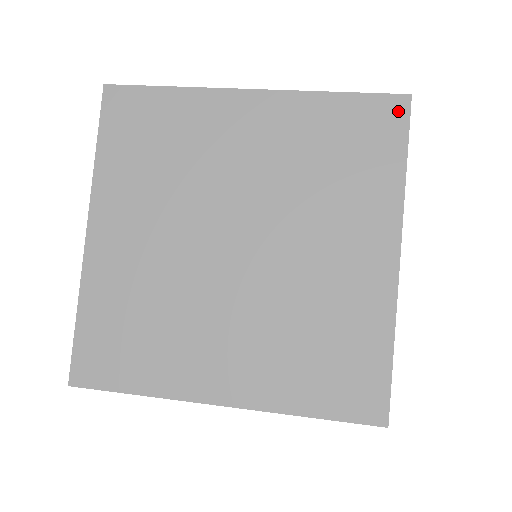
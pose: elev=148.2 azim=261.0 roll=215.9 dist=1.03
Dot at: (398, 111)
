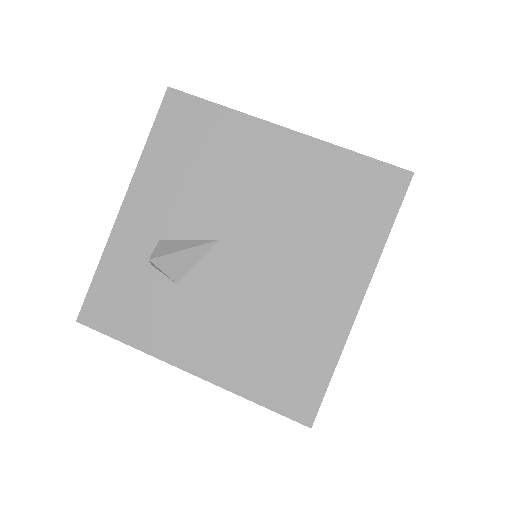
Dot at: occluded
